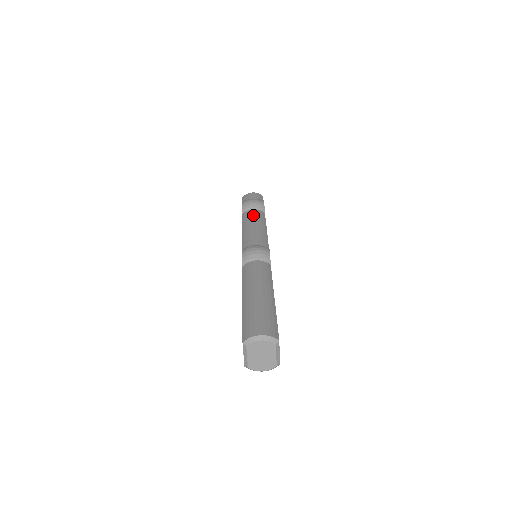
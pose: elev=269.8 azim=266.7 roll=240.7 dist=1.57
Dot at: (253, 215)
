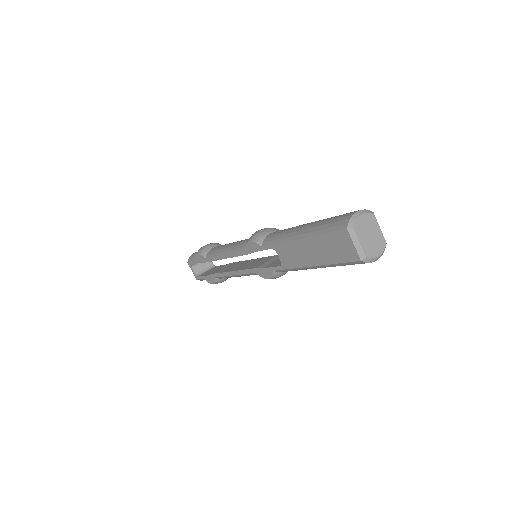
Dot at: (219, 246)
